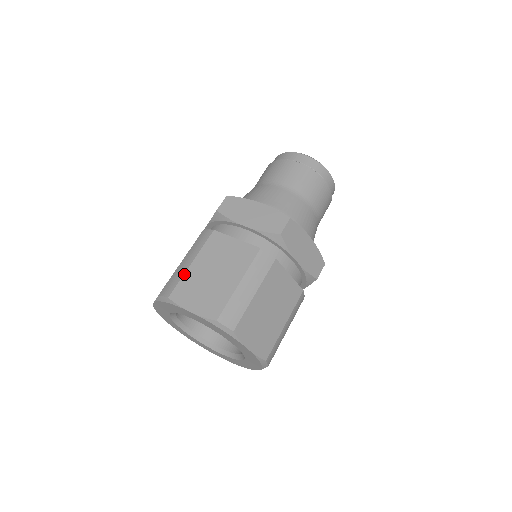
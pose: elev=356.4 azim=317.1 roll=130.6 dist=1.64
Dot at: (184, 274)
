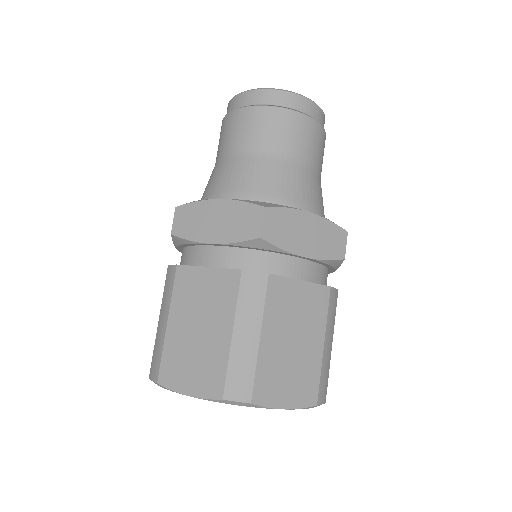
Dot at: (164, 343)
